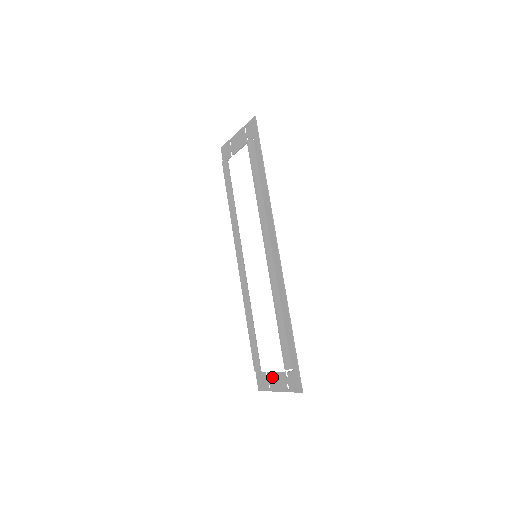
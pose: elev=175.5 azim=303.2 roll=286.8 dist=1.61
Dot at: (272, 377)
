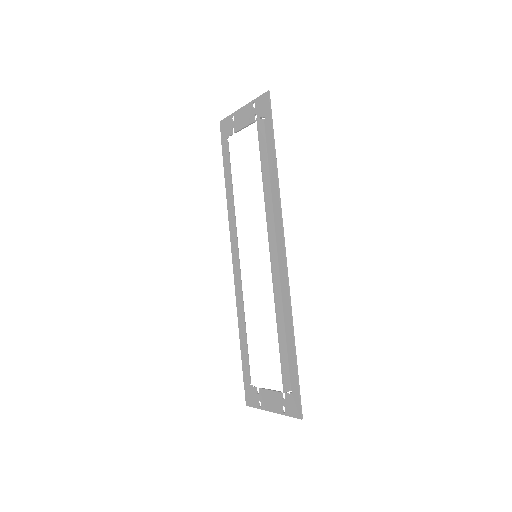
Dot at: (265, 395)
